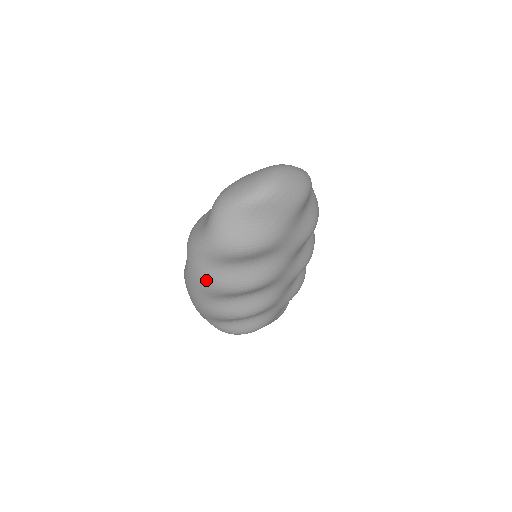
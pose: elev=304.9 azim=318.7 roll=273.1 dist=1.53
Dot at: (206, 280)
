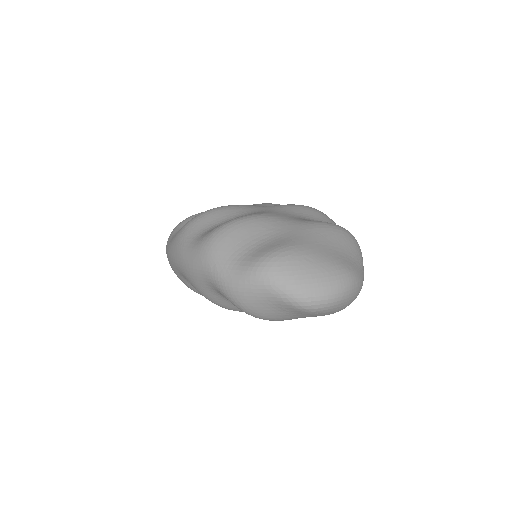
Dot at: (196, 283)
